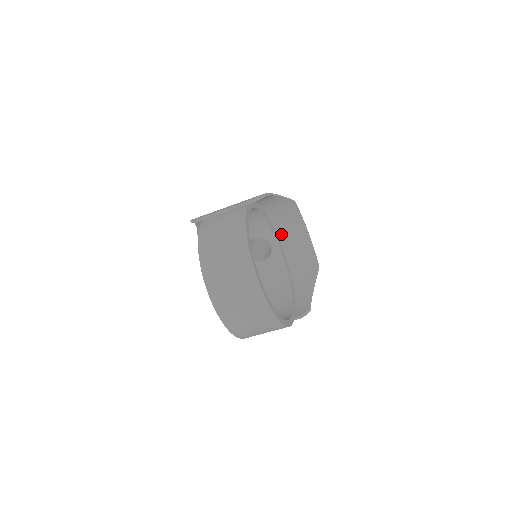
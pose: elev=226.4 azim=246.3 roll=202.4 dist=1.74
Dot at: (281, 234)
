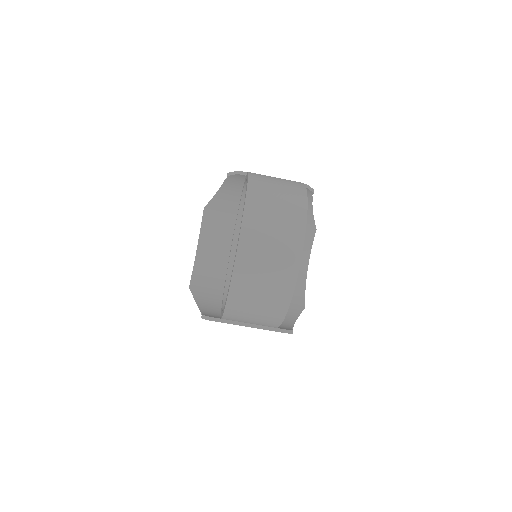
Dot at: occluded
